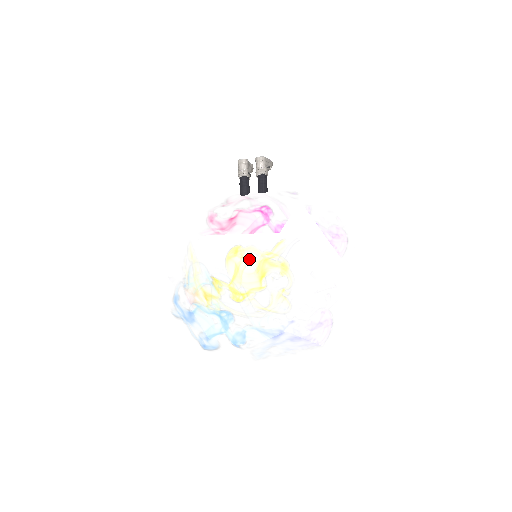
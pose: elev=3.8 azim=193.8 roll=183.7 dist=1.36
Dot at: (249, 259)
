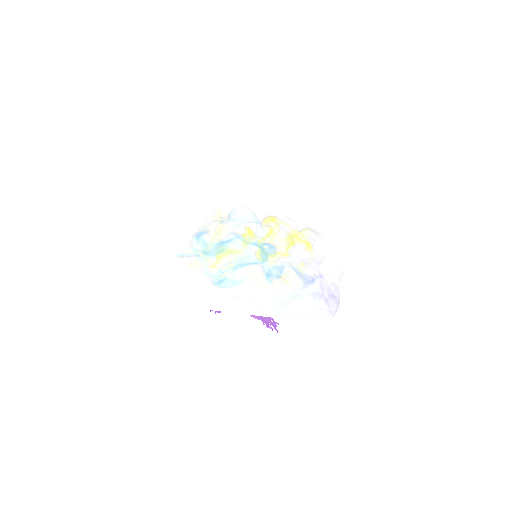
Dot at: (293, 220)
